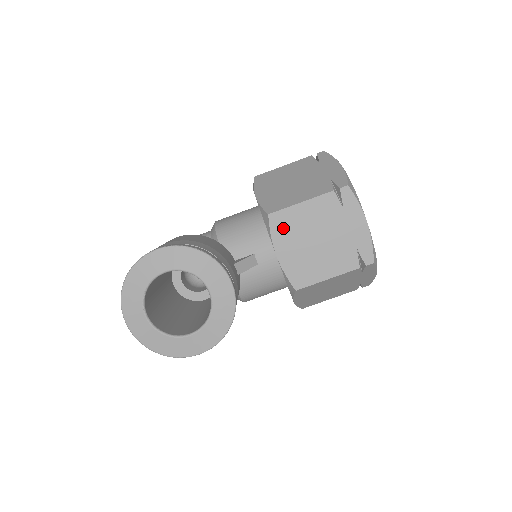
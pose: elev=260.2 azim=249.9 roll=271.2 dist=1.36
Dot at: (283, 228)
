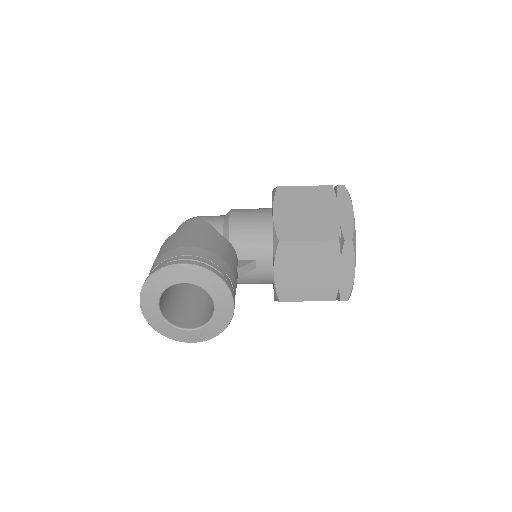
Dot at: (287, 255)
